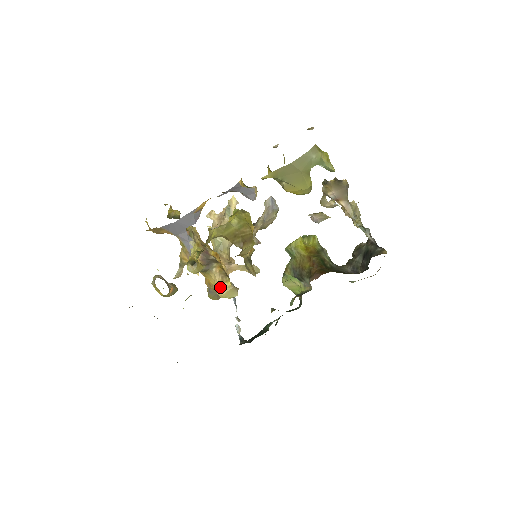
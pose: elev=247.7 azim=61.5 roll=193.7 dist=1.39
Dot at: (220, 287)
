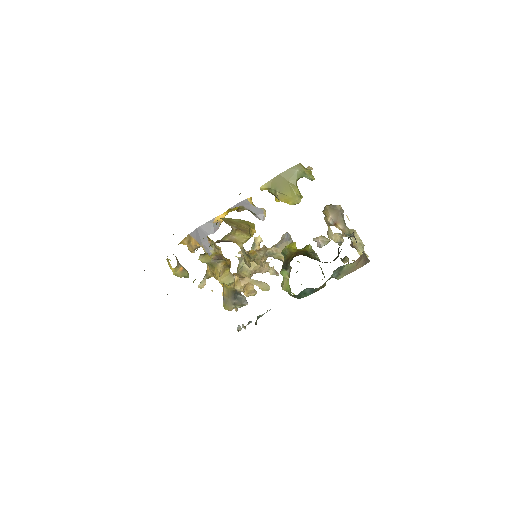
Dot at: (221, 274)
